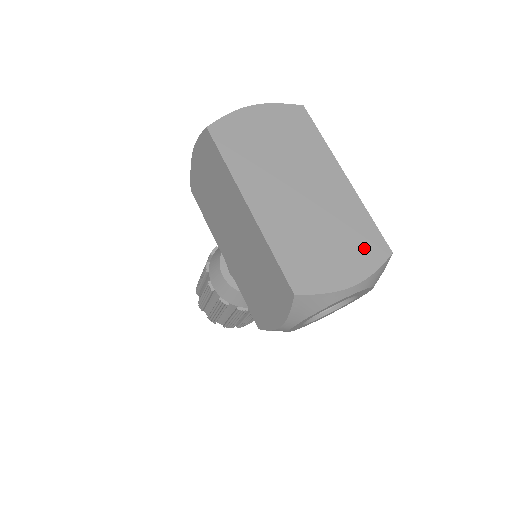
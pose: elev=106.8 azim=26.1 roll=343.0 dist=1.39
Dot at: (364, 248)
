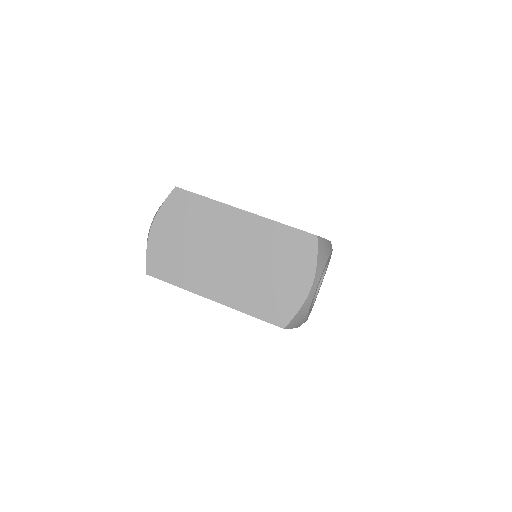
Dot at: (297, 253)
